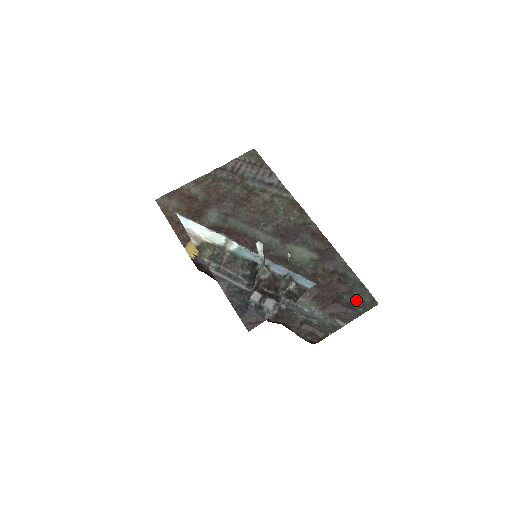
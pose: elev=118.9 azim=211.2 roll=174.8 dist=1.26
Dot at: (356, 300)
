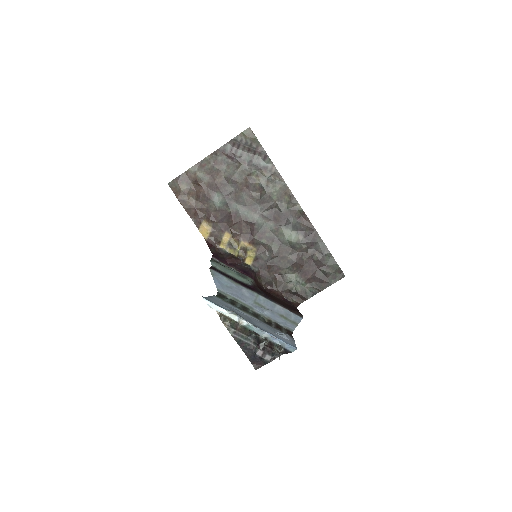
Dot at: (329, 274)
